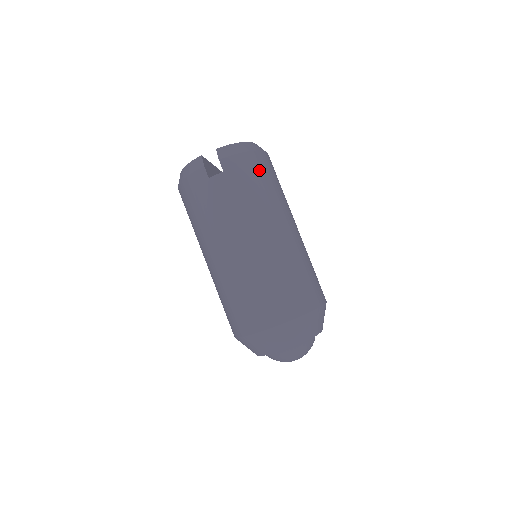
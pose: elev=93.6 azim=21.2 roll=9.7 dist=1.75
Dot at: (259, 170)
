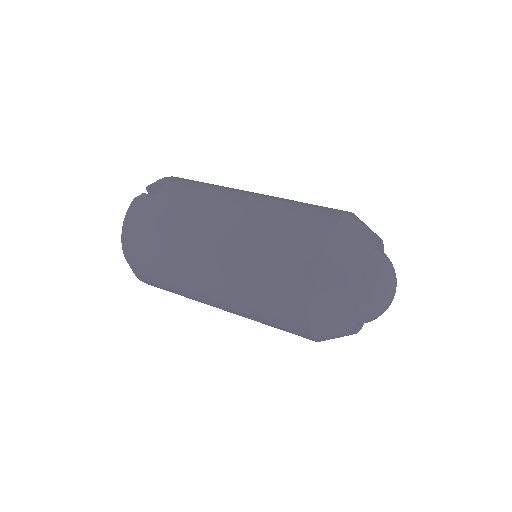
Dot at: occluded
